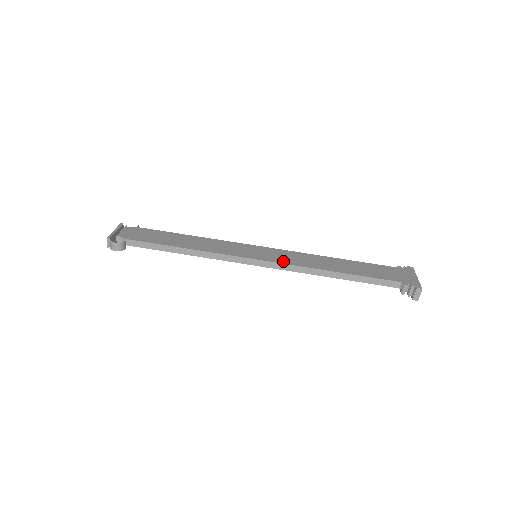
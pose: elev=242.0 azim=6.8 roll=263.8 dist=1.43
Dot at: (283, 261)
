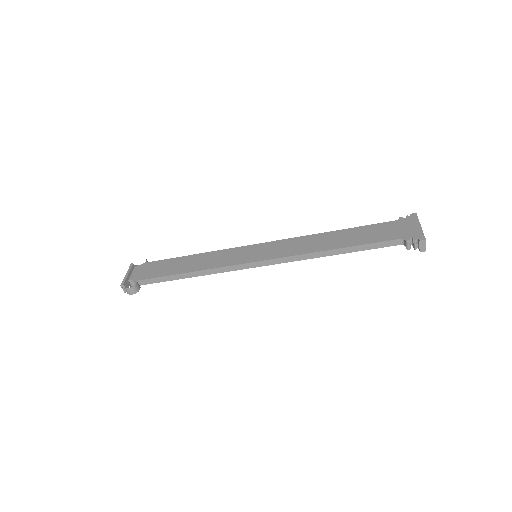
Dot at: (281, 255)
